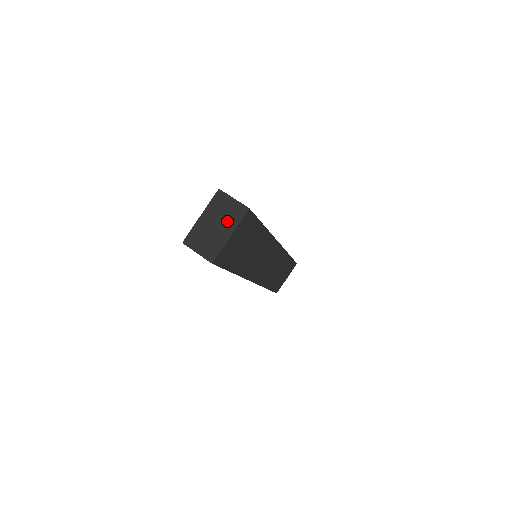
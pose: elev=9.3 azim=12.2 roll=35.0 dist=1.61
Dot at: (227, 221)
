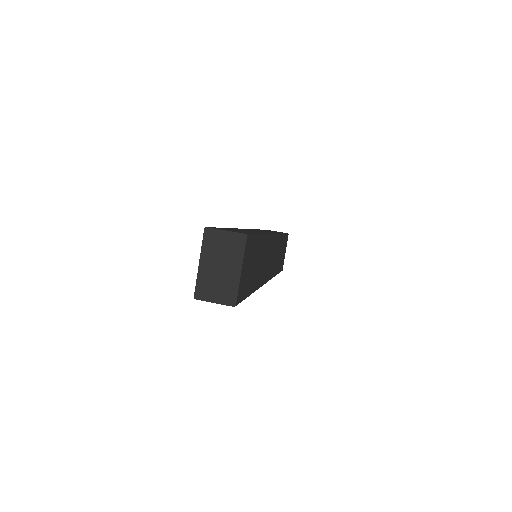
Dot at: (230, 257)
